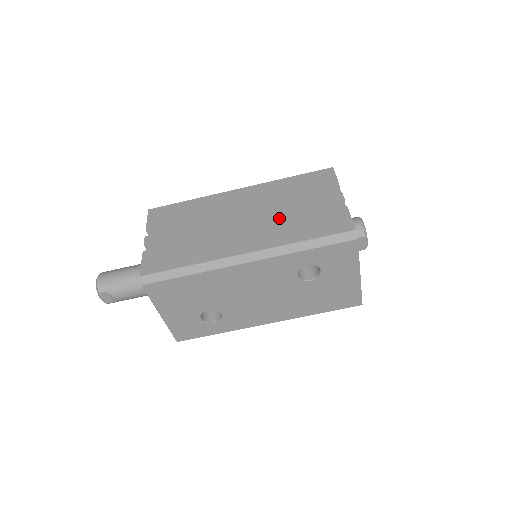
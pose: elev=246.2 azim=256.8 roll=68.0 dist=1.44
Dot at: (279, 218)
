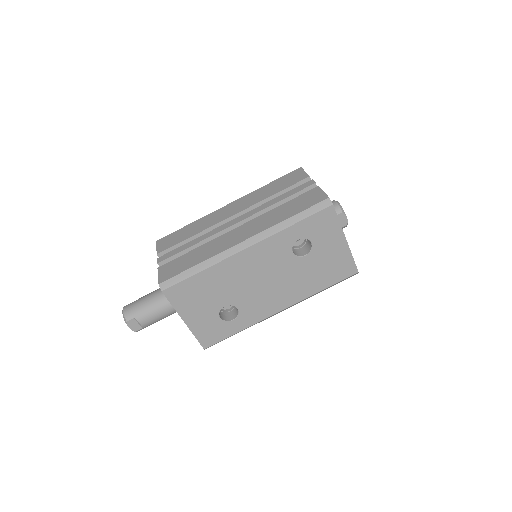
Dot at: occluded
